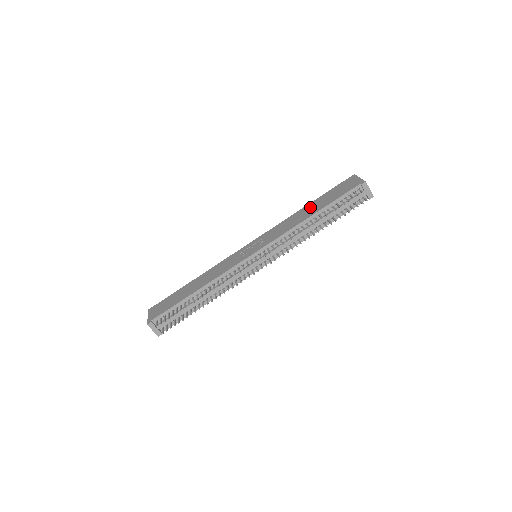
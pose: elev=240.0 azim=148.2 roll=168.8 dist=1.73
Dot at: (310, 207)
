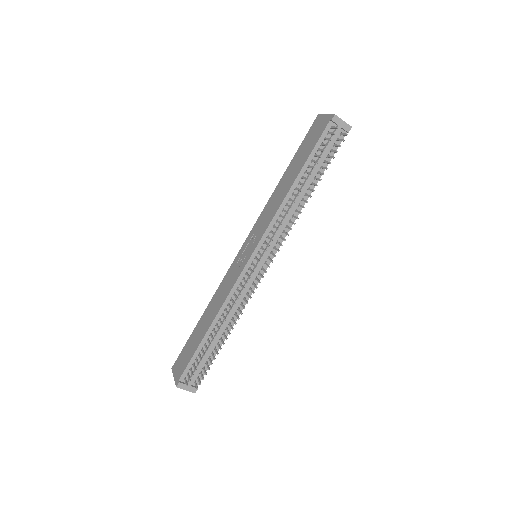
Dot at: (288, 174)
